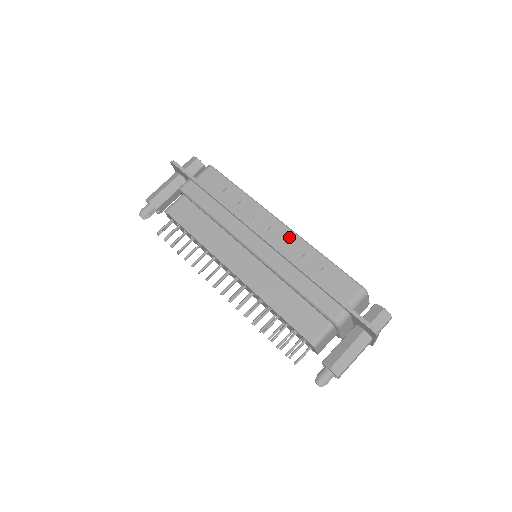
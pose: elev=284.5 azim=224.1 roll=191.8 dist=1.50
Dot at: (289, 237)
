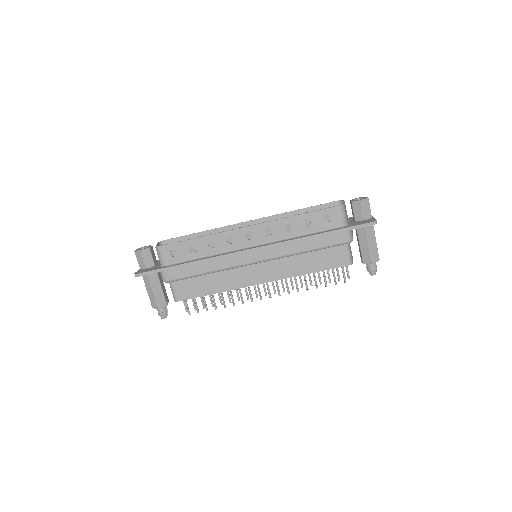
Dot at: (264, 230)
